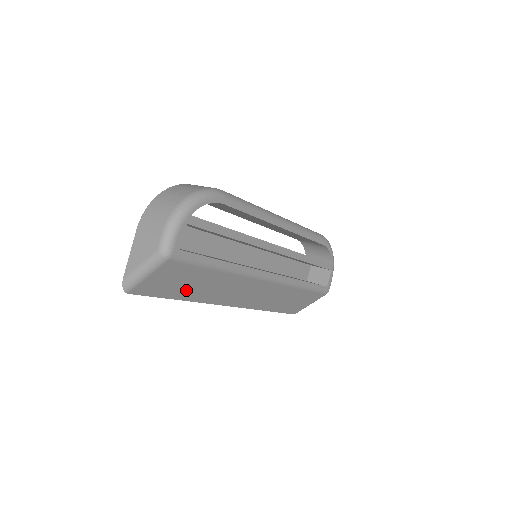
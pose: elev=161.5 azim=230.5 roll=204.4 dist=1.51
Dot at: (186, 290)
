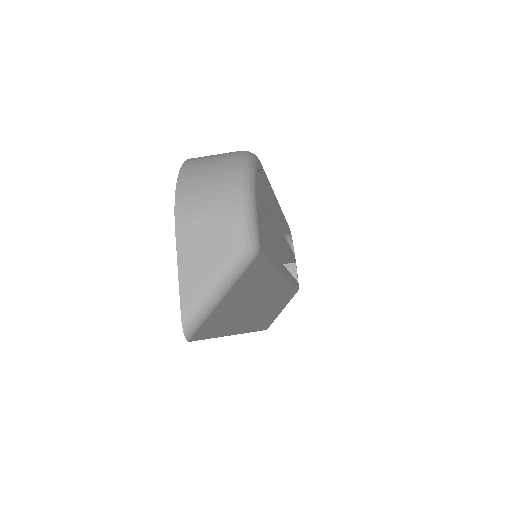
Dot at: (233, 316)
